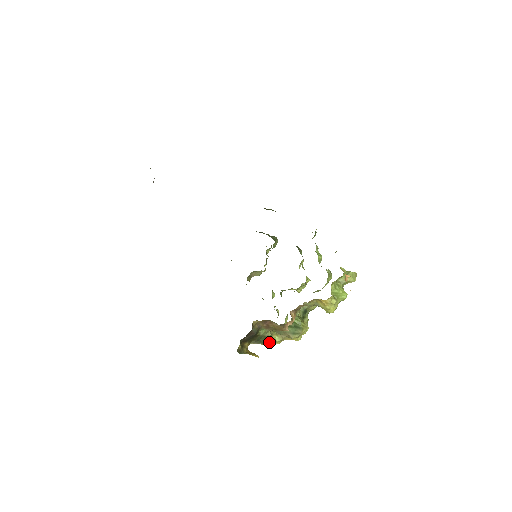
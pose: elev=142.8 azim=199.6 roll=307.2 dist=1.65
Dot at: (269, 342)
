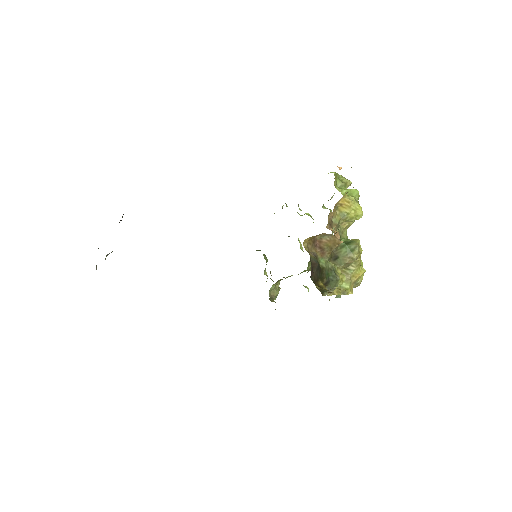
Dot at: (340, 279)
